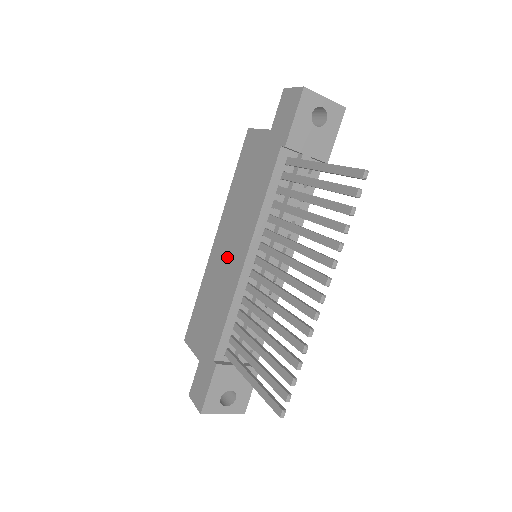
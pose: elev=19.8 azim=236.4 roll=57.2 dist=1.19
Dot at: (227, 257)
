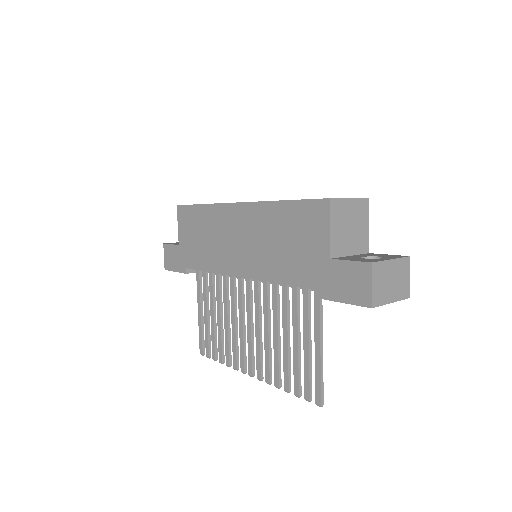
Dot at: (232, 242)
